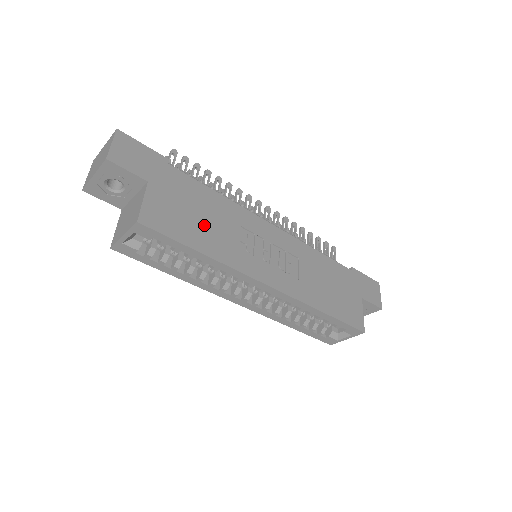
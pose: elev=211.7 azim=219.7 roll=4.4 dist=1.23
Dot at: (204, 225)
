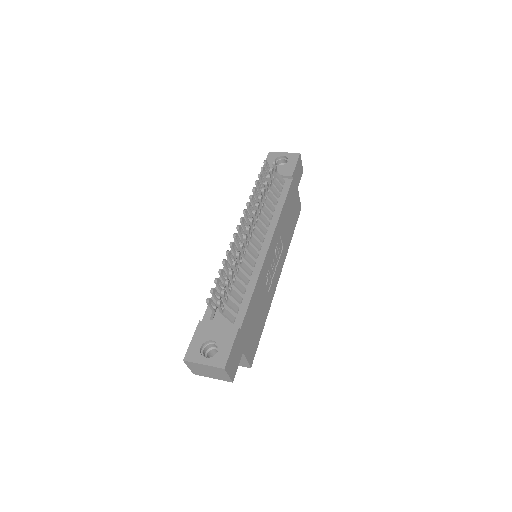
Dot at: (259, 315)
